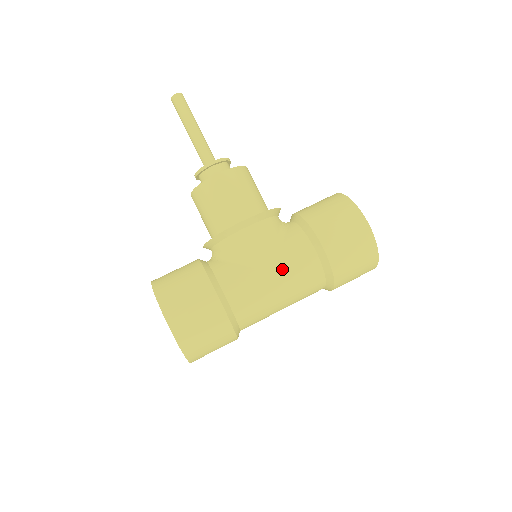
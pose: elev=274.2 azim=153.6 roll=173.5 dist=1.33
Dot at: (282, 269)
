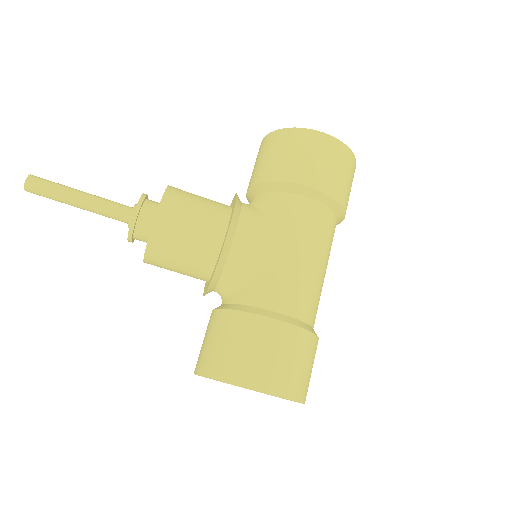
Dot at: (300, 241)
